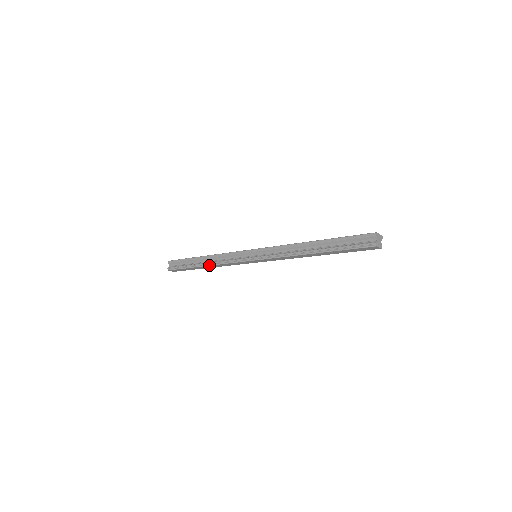
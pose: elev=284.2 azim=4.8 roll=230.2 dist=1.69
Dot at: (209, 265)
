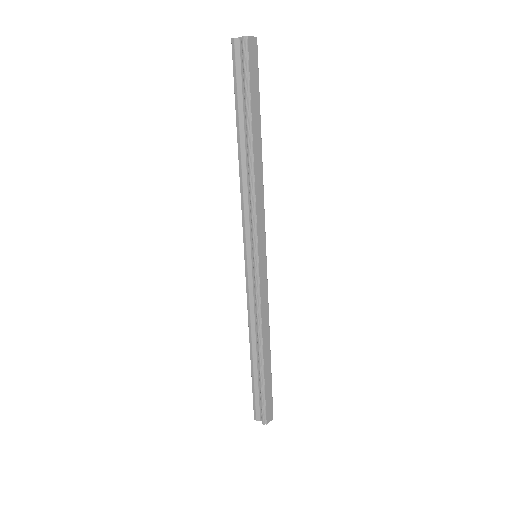
Dot at: (261, 343)
